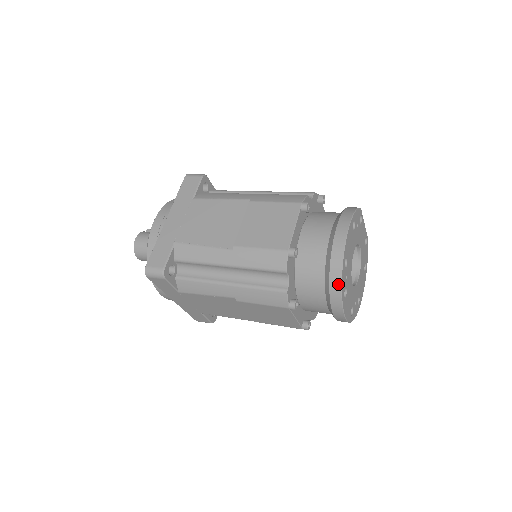
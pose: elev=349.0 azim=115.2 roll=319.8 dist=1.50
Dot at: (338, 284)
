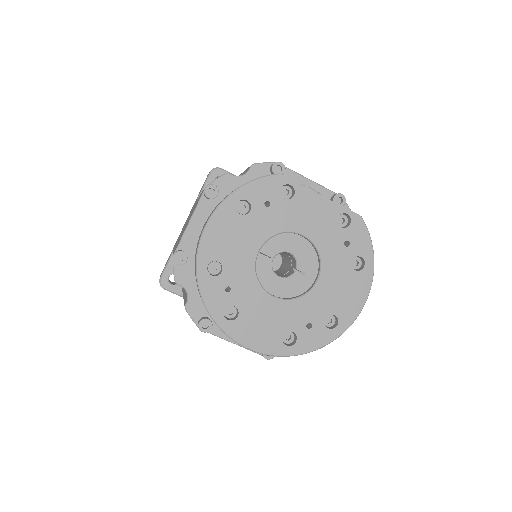
Dot at: (202, 300)
